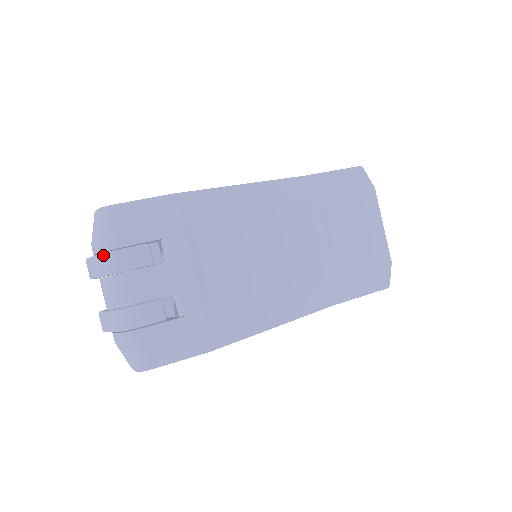
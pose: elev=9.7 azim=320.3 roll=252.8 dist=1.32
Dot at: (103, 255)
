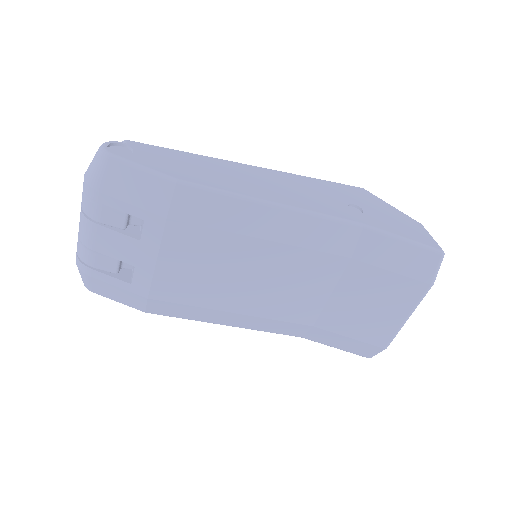
Dot at: (84, 195)
